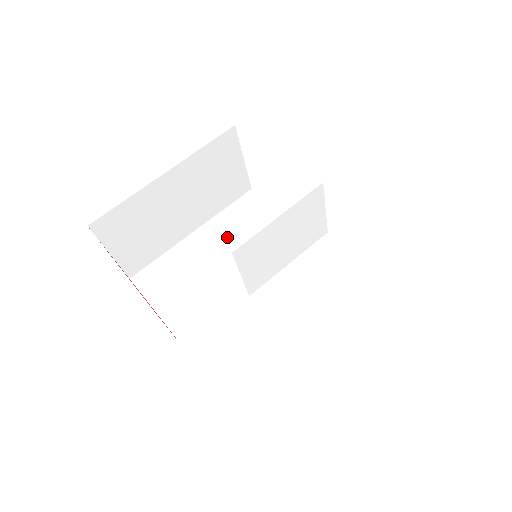
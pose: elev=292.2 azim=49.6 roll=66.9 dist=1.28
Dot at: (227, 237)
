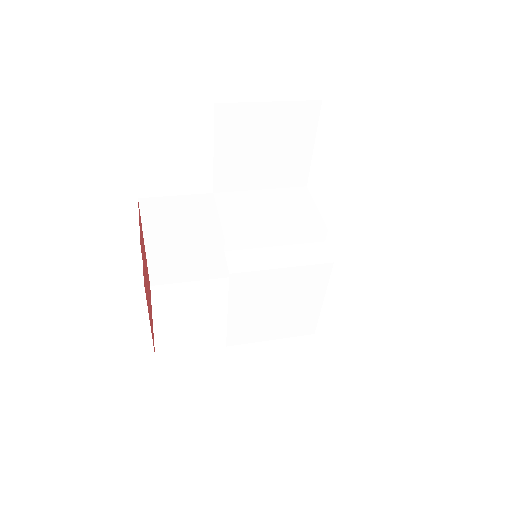
Dot at: (261, 321)
